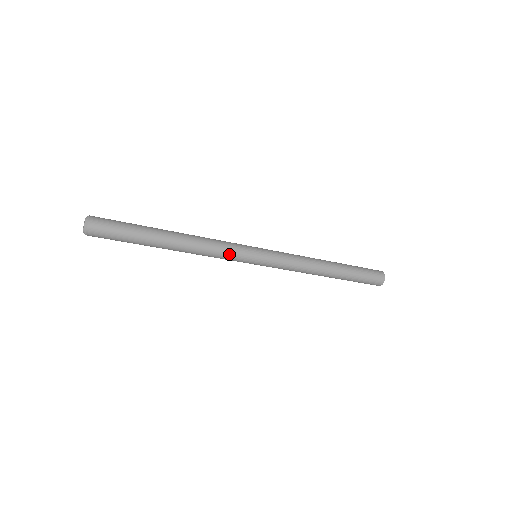
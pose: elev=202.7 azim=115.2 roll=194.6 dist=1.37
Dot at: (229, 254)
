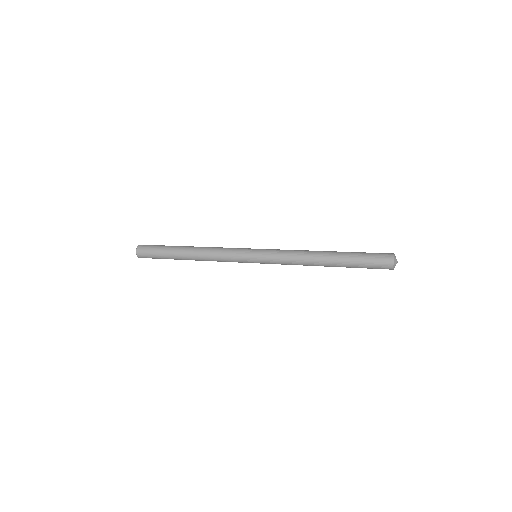
Dot at: (229, 255)
